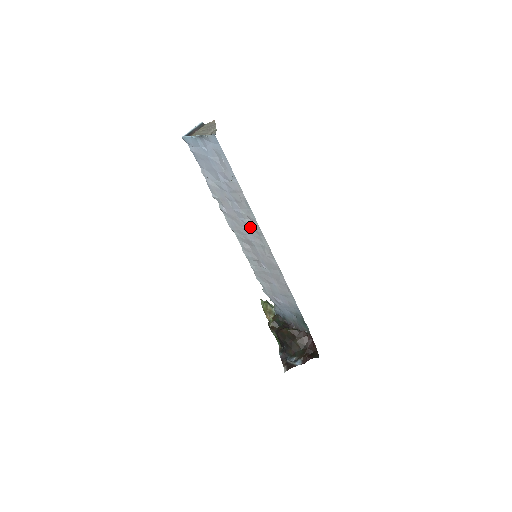
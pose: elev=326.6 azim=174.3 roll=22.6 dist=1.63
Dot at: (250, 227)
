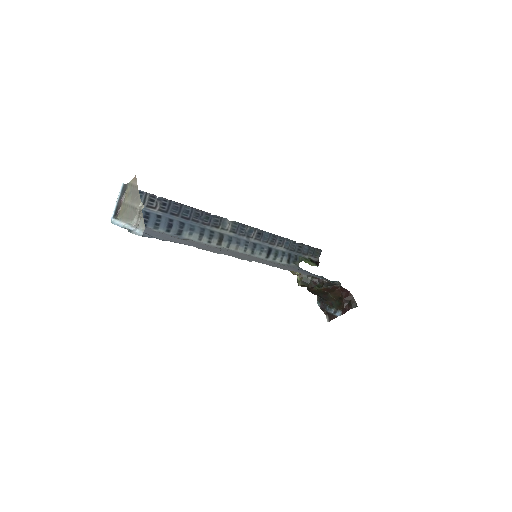
Dot at: (235, 255)
